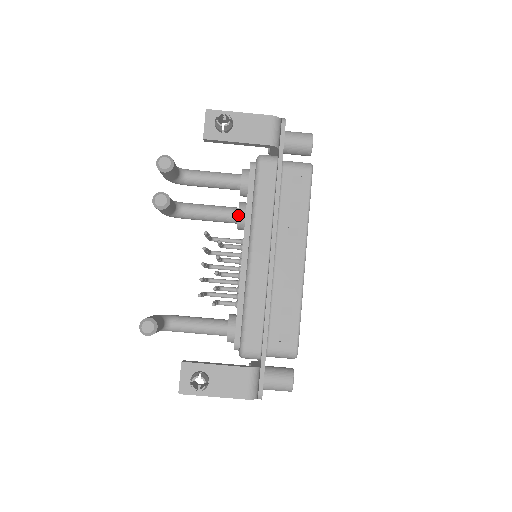
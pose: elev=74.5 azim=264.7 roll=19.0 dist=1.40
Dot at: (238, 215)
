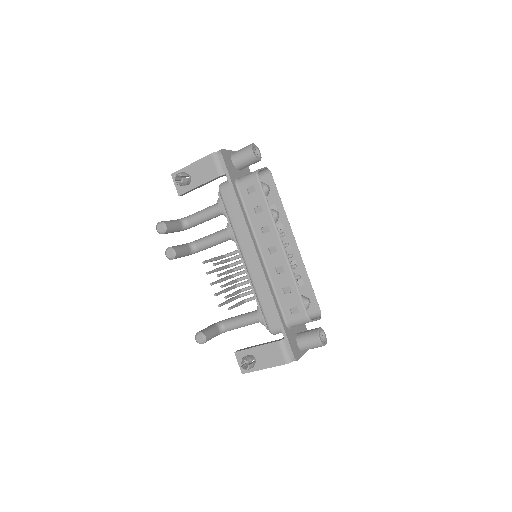
Dot at: (228, 234)
